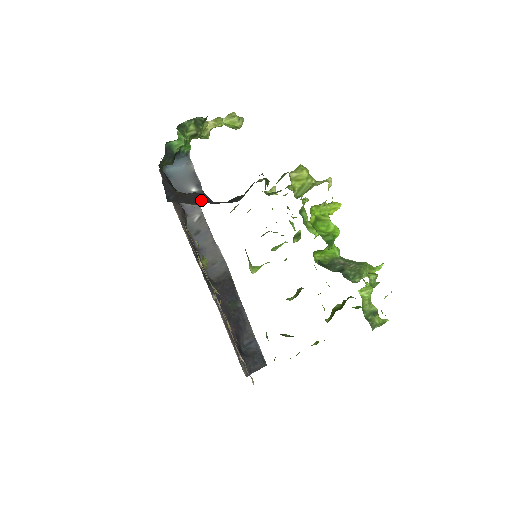
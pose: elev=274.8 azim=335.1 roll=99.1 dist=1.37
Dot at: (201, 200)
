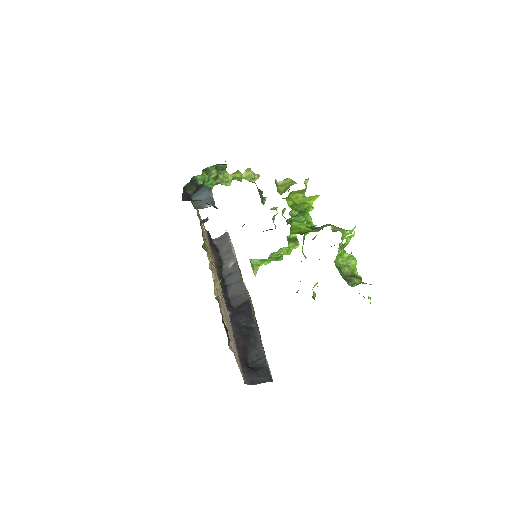
Dot at: occluded
